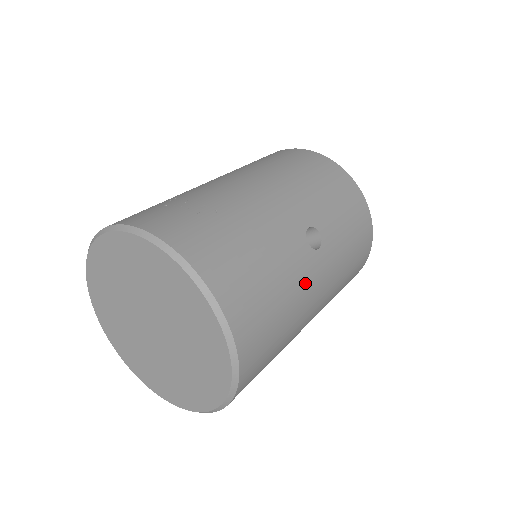
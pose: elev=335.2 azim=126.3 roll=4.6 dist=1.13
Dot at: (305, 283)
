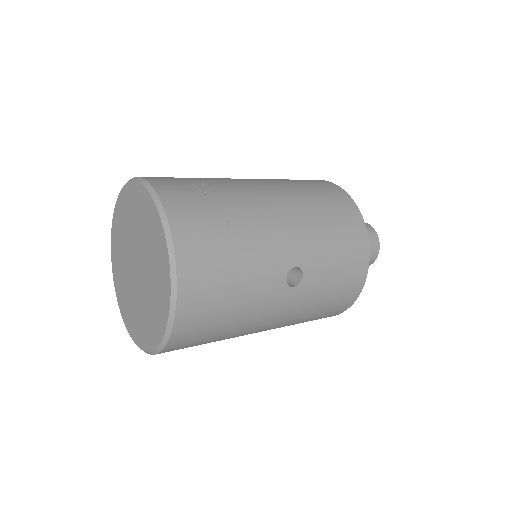
Dot at: (264, 306)
